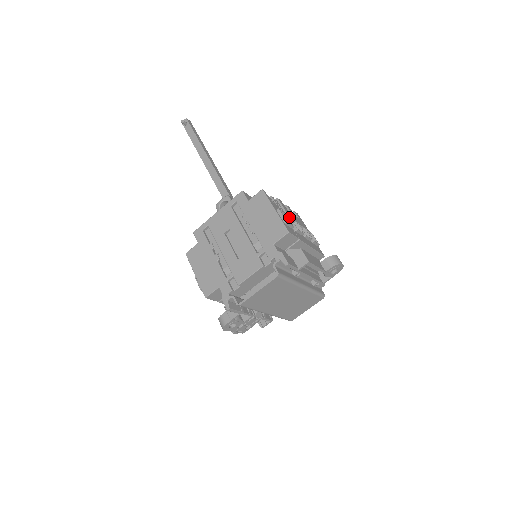
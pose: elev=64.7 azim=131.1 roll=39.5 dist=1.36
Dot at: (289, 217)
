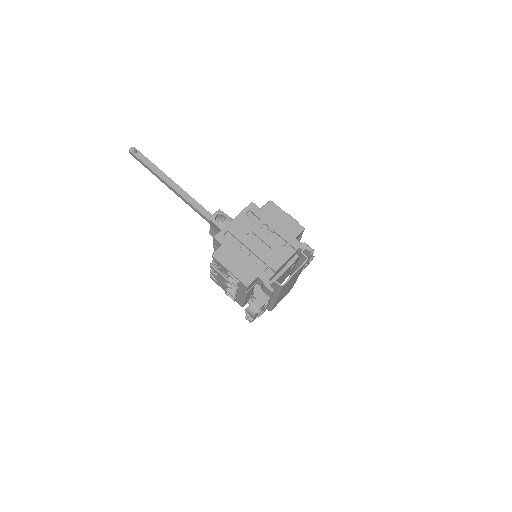
Dot at: occluded
